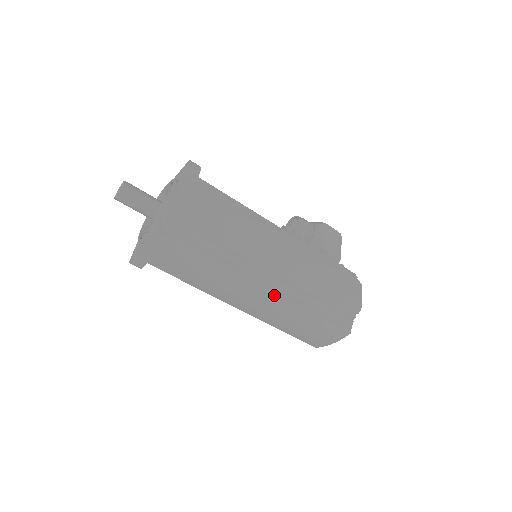
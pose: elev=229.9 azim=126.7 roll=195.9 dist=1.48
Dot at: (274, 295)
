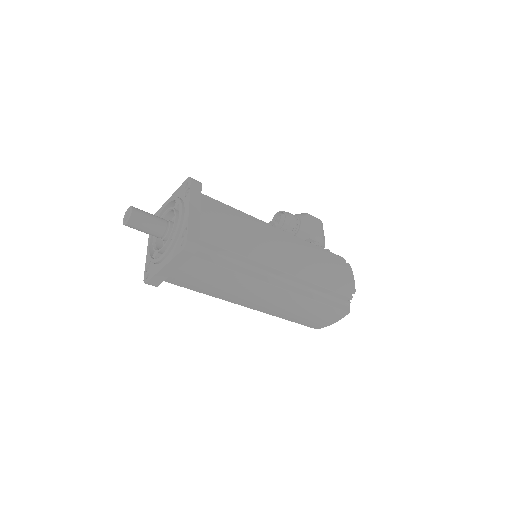
Dot at: (283, 291)
